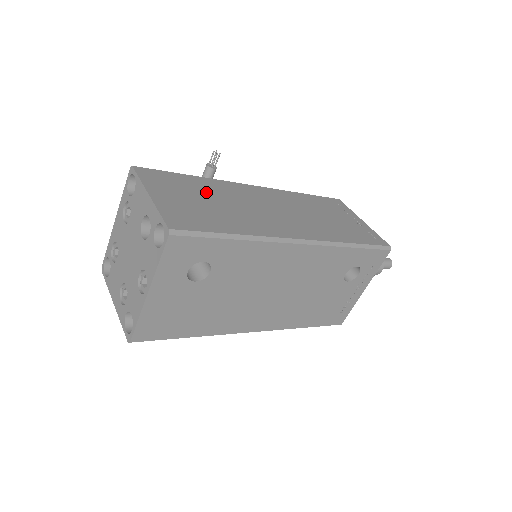
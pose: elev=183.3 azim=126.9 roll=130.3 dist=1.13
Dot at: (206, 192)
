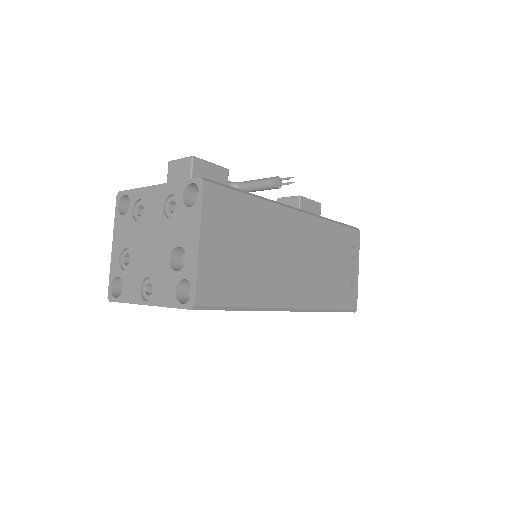
Dot at: (252, 231)
